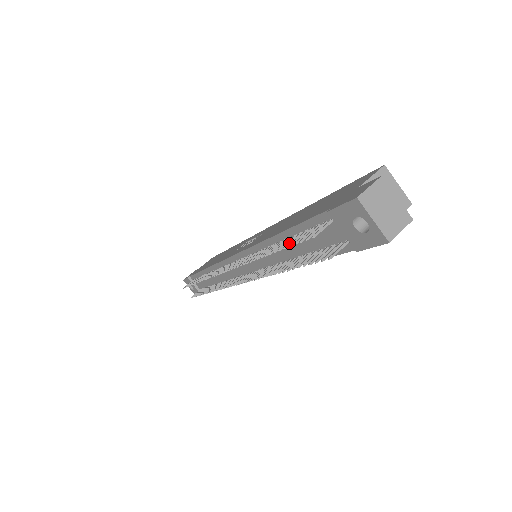
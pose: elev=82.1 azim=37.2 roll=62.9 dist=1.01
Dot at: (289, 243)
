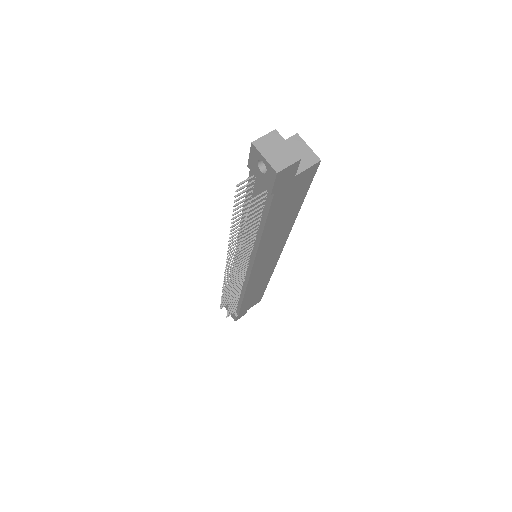
Dot at: (238, 207)
